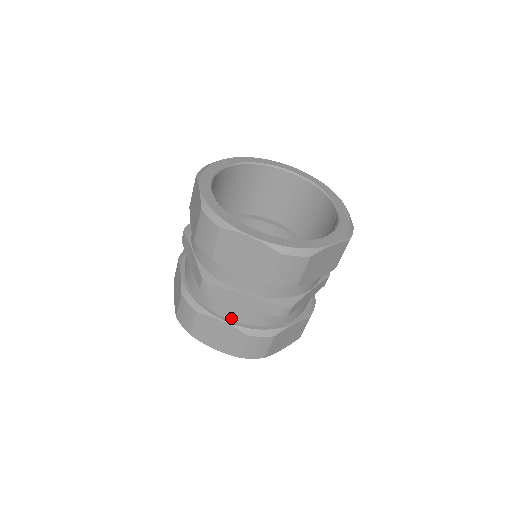
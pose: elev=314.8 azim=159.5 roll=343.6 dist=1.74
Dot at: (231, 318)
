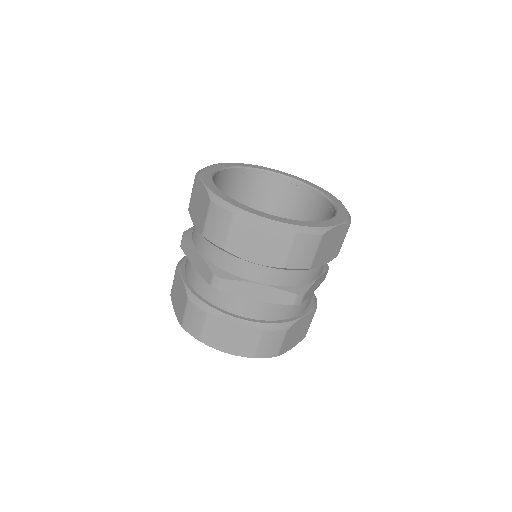
Dot at: (189, 279)
